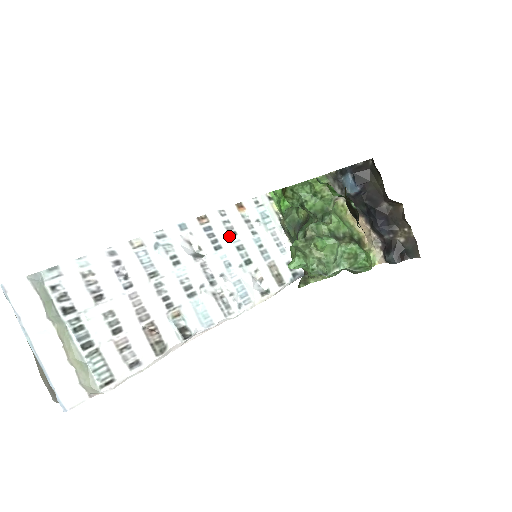
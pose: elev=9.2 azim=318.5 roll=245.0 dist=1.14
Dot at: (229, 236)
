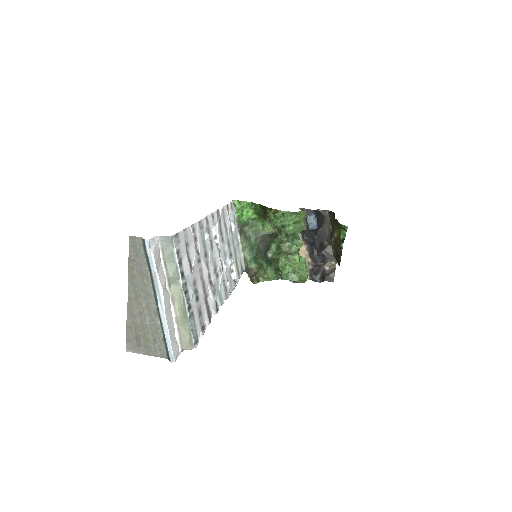
Dot at: (226, 231)
